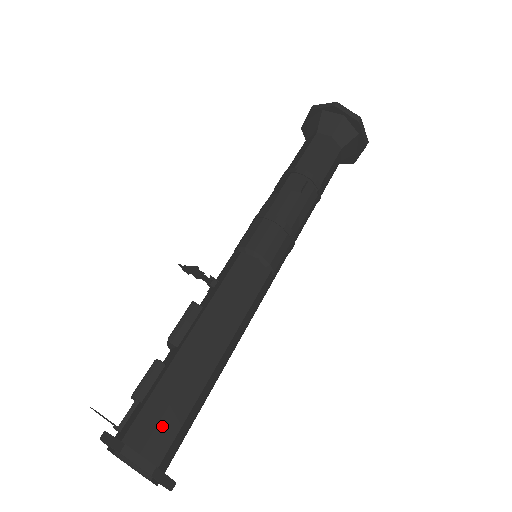
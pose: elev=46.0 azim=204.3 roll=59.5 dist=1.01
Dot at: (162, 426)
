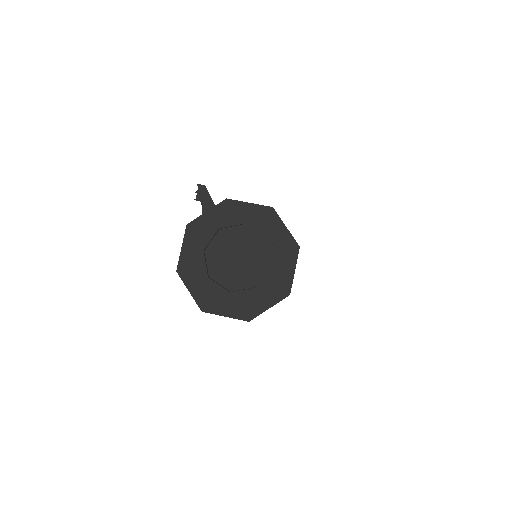
Dot at: occluded
